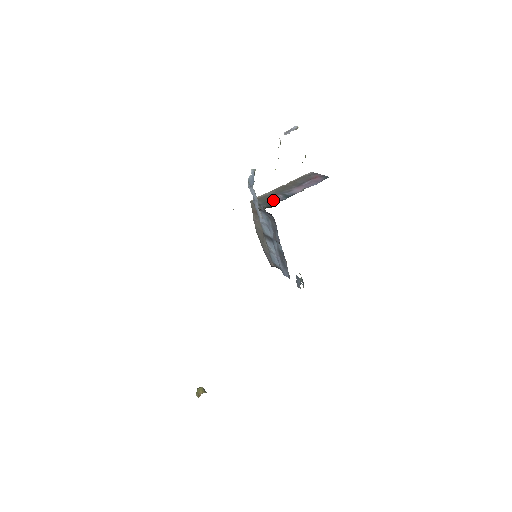
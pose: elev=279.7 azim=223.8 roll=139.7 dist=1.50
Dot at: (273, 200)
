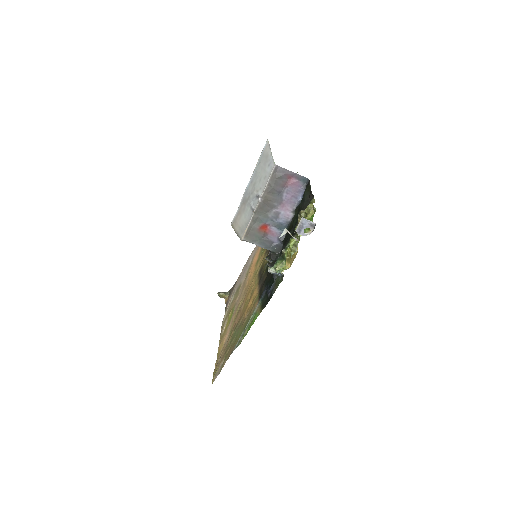
Dot at: (270, 238)
